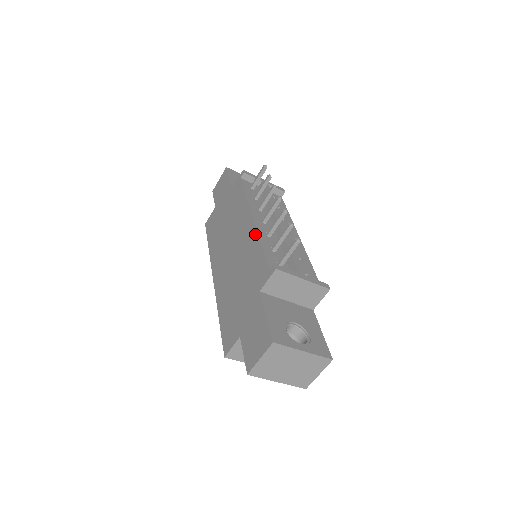
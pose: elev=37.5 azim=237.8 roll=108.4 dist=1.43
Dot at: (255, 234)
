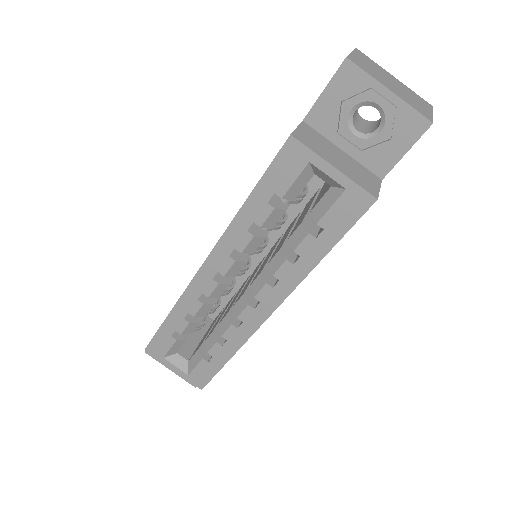
Dot at: occluded
